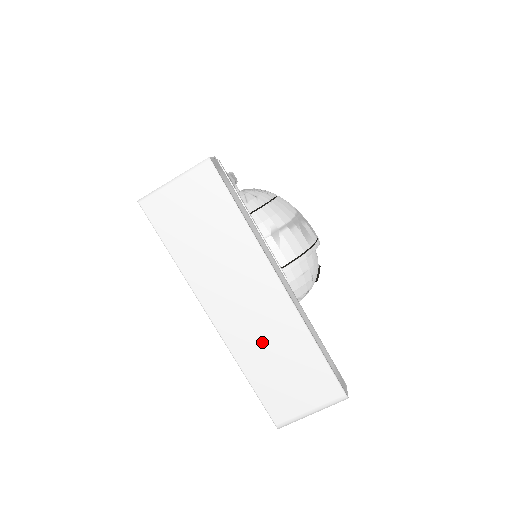
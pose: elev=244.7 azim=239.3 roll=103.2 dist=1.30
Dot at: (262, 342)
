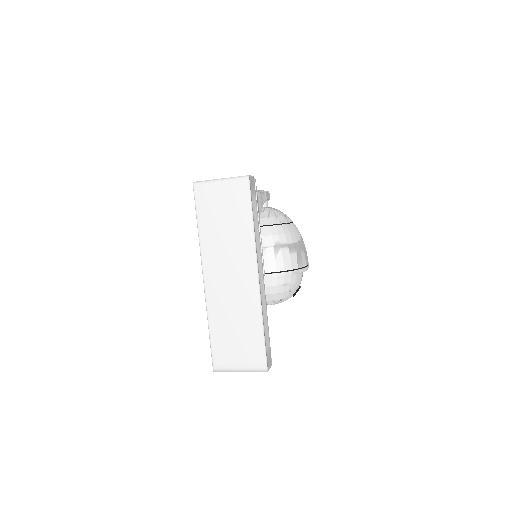
Dot at: (229, 308)
